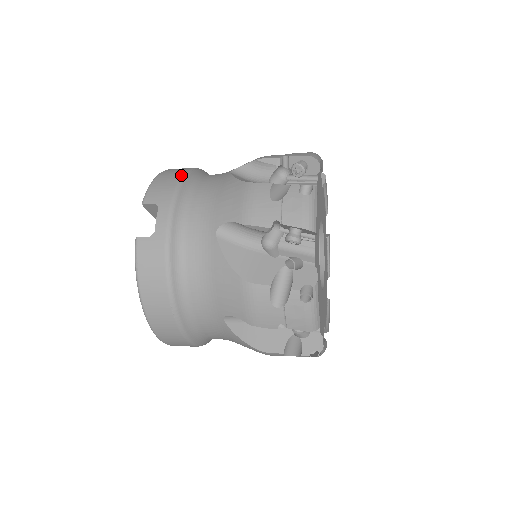
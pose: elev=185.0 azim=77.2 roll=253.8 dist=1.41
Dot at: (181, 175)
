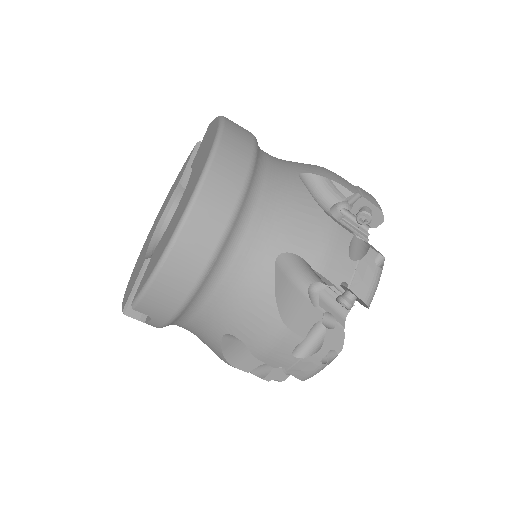
Dot at: occluded
